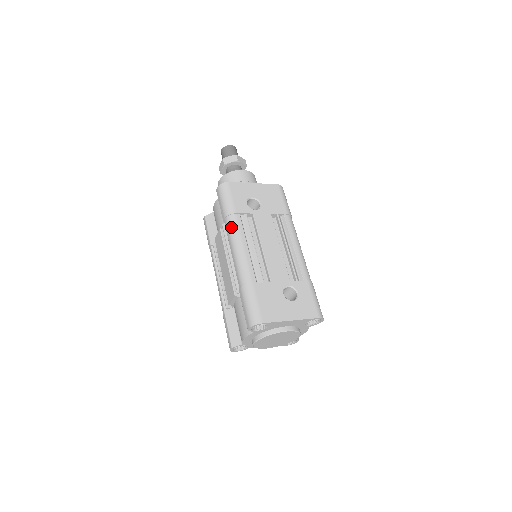
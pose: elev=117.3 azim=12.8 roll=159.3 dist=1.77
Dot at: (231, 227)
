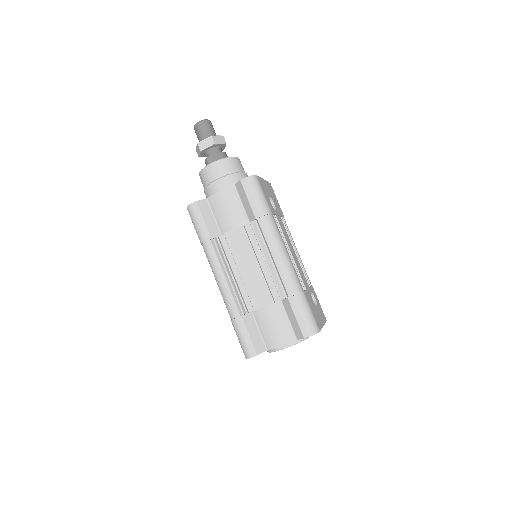
Dot at: (272, 228)
